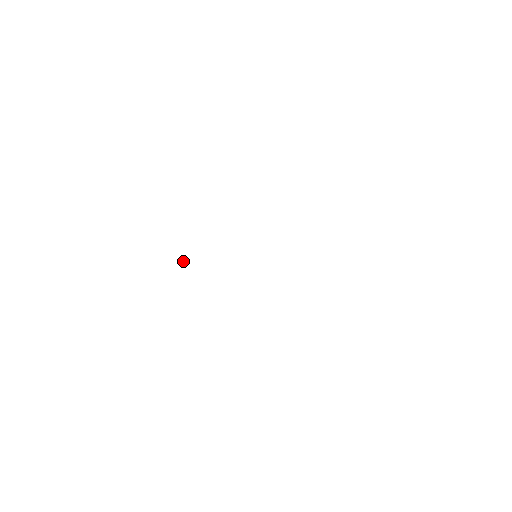
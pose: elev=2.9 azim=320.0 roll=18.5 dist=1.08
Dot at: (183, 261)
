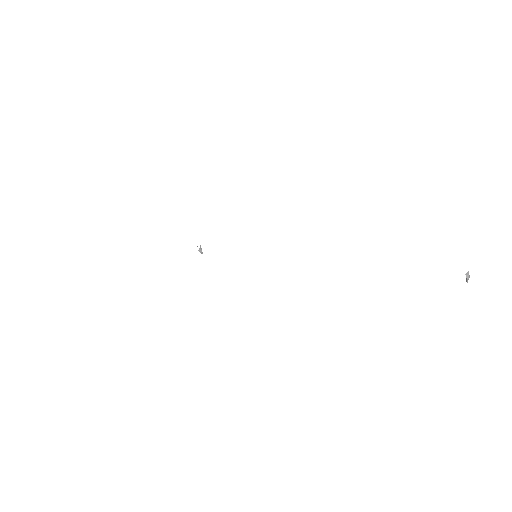
Dot at: (199, 250)
